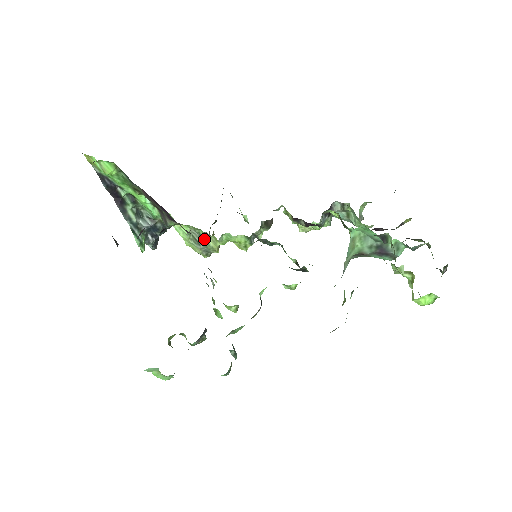
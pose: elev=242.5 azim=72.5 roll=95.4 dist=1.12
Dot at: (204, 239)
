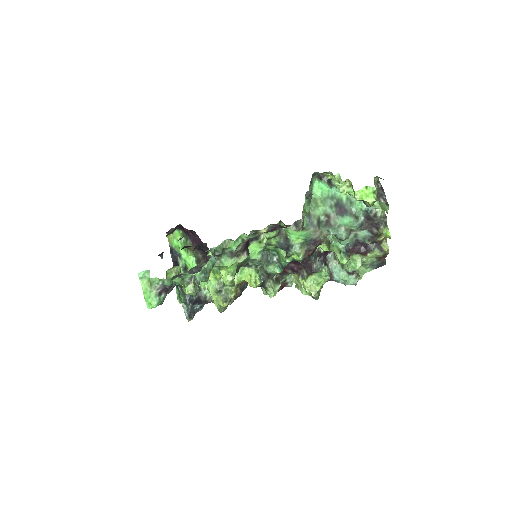
Dot at: (226, 285)
